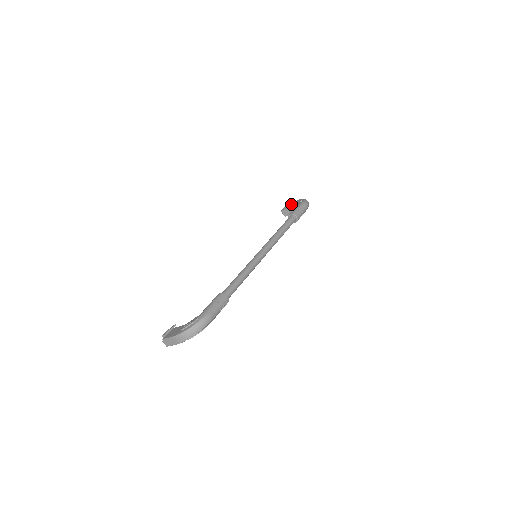
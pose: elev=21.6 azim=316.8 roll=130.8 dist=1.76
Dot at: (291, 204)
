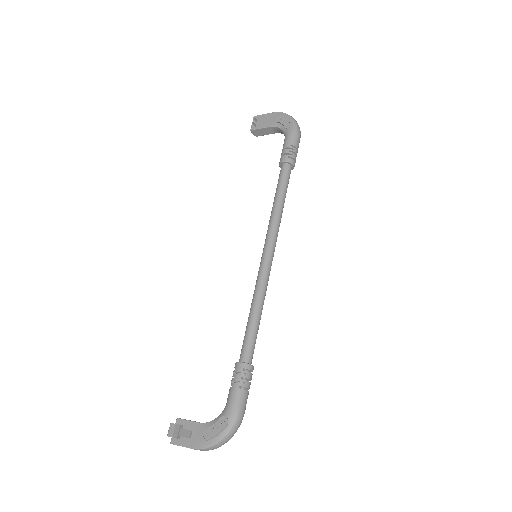
Dot at: (266, 120)
